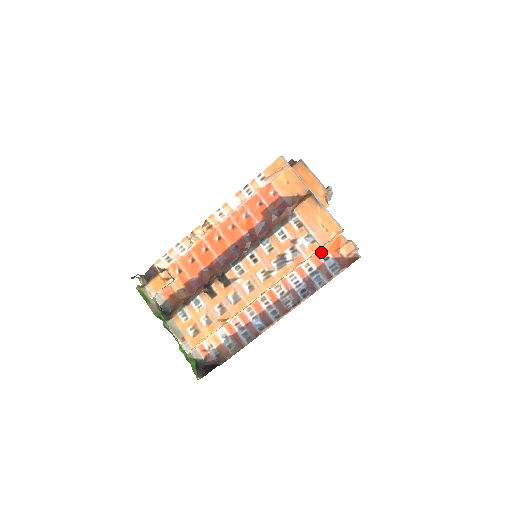
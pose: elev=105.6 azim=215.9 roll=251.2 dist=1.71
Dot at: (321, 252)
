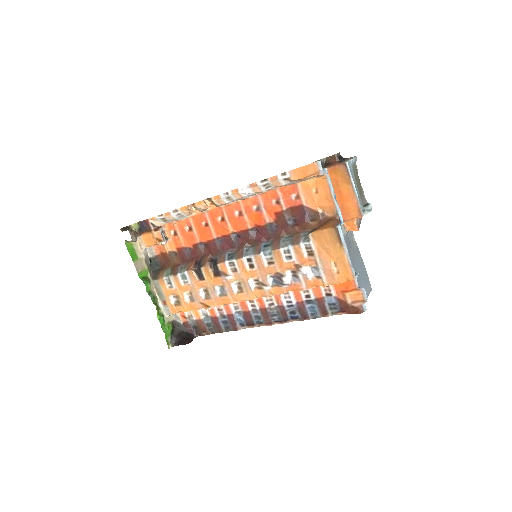
Dot at: occluded
